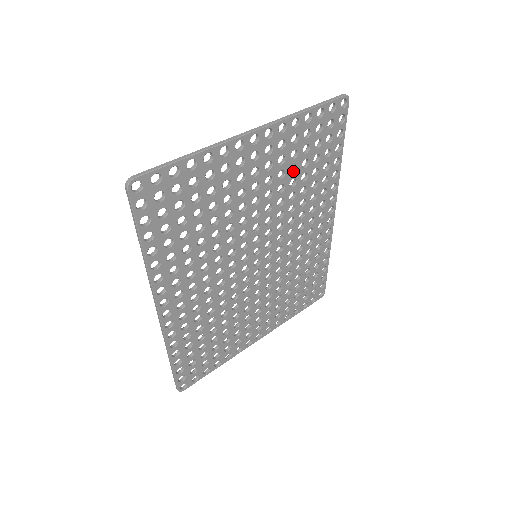
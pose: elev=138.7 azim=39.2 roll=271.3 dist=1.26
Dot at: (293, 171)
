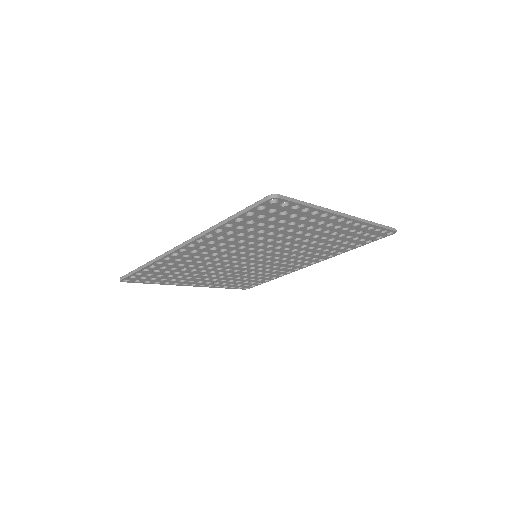
Dot at: (330, 239)
